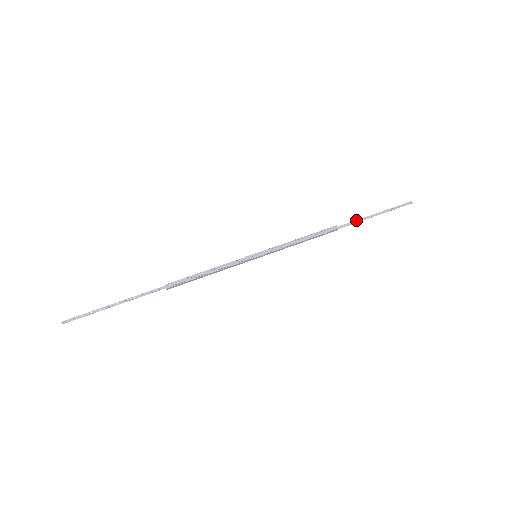
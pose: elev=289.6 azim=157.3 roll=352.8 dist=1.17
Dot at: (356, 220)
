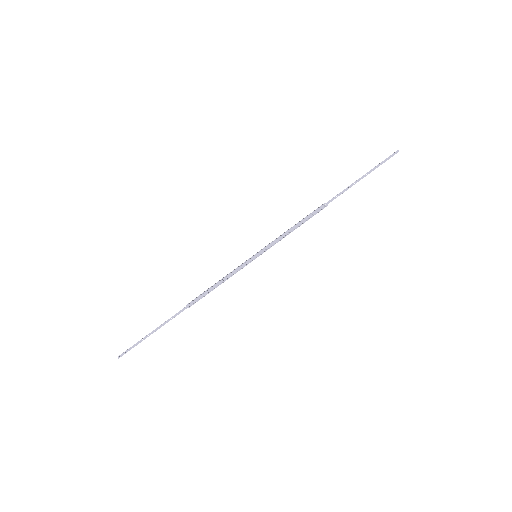
Dot at: (343, 190)
